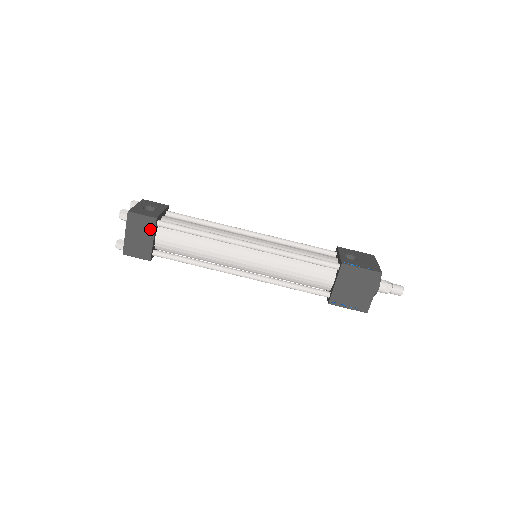
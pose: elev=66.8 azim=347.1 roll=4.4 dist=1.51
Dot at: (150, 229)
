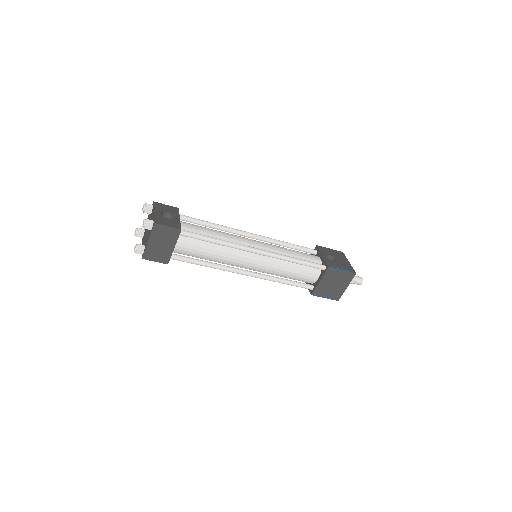
Dot at: (173, 238)
